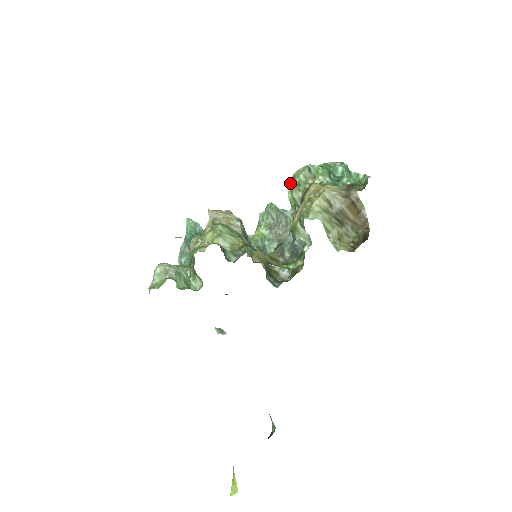
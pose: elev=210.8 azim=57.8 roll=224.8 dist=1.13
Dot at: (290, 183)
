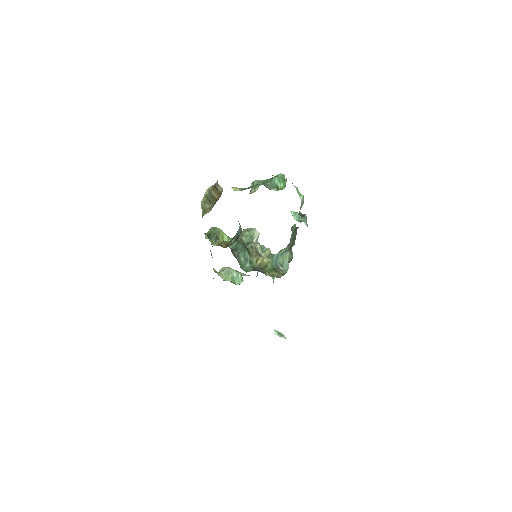
Dot at: occluded
